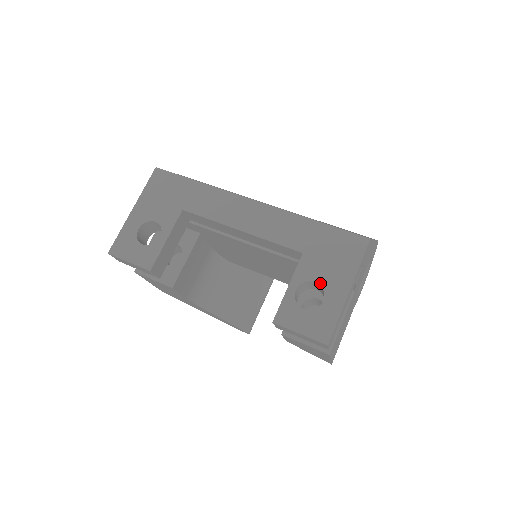
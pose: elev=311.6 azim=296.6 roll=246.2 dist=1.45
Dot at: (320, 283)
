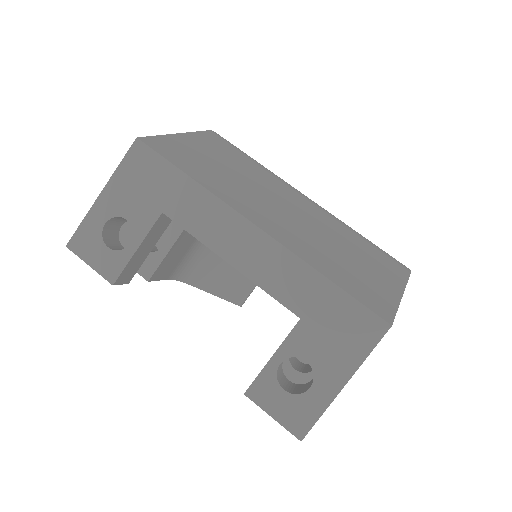
Dot at: (312, 364)
